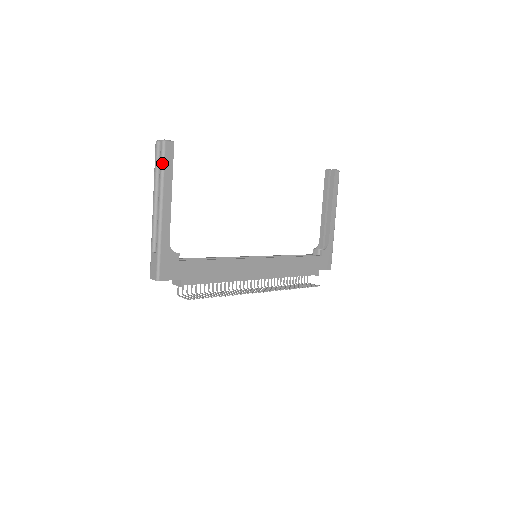
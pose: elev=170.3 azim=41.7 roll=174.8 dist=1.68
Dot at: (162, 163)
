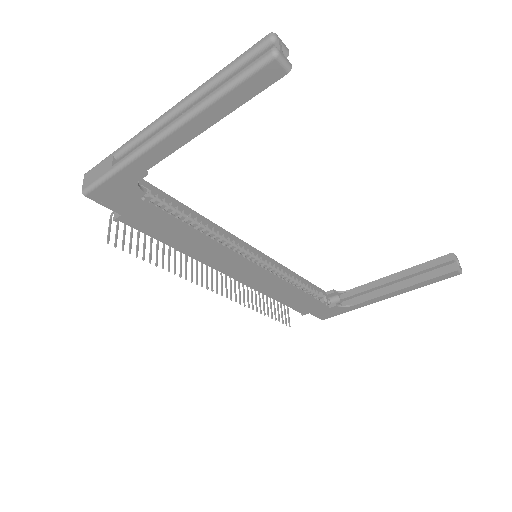
Dot at: (235, 80)
